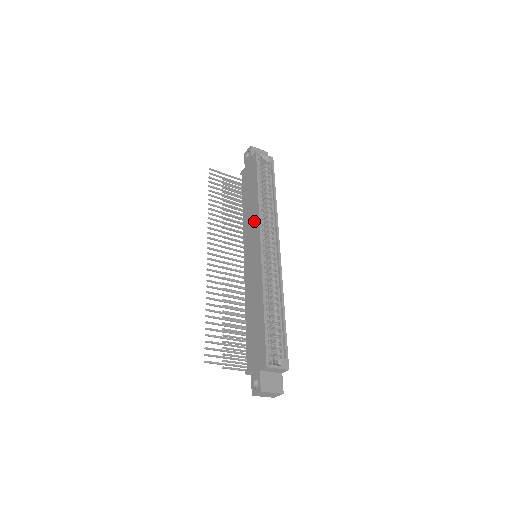
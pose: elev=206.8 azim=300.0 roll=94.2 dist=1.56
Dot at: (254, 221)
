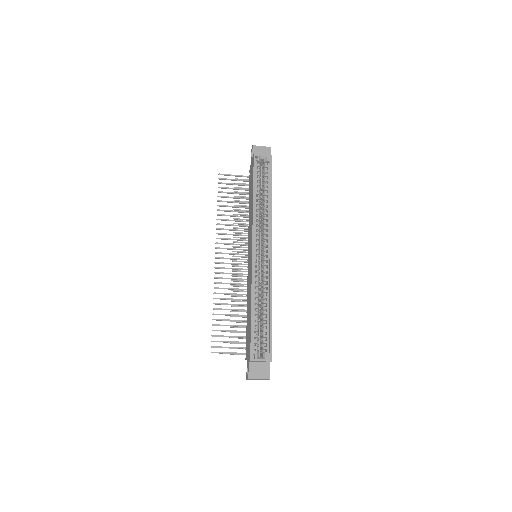
Dot at: (251, 226)
